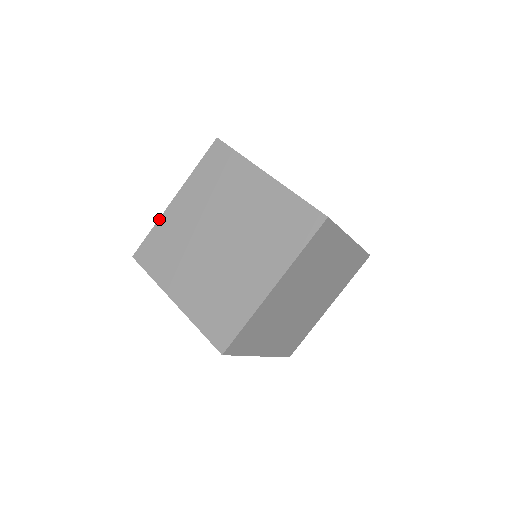
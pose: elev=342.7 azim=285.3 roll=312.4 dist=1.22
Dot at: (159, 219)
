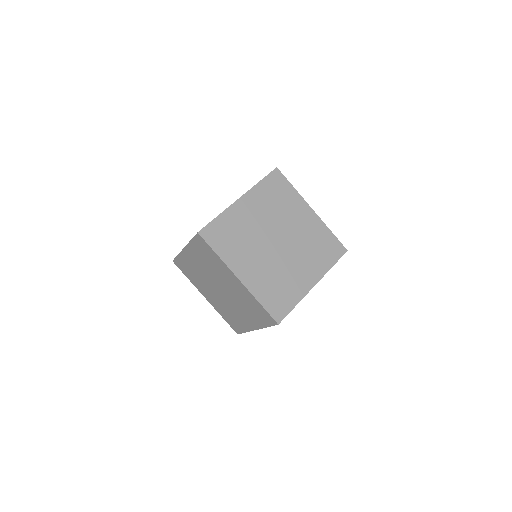
Dot at: occluded
